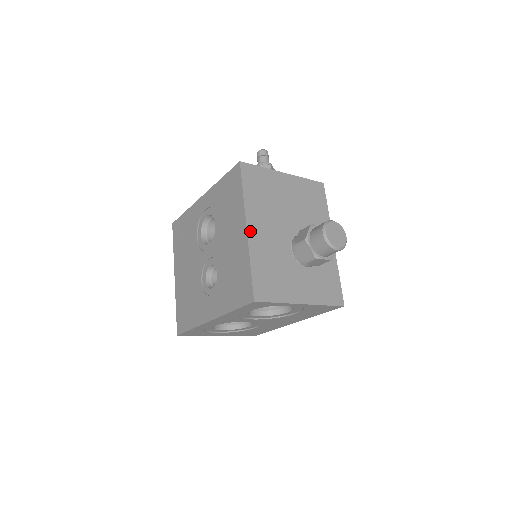
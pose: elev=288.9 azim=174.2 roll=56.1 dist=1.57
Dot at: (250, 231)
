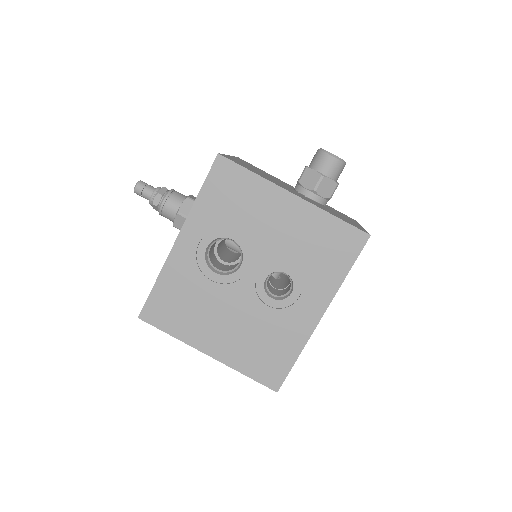
Dot at: (298, 196)
